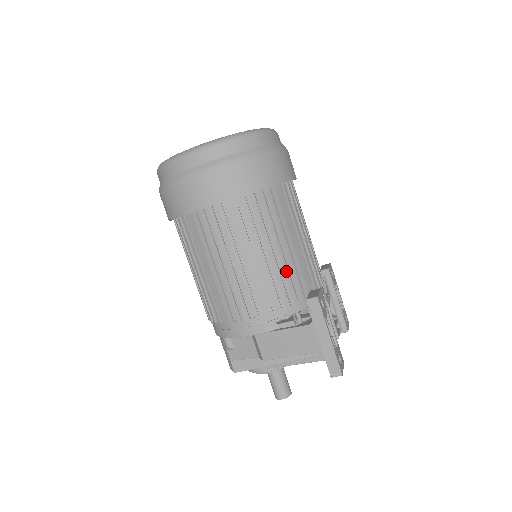
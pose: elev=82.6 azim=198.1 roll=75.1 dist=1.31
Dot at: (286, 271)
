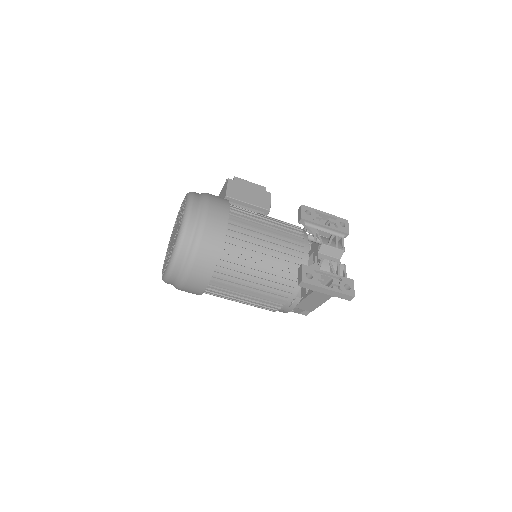
Dot at: (275, 272)
